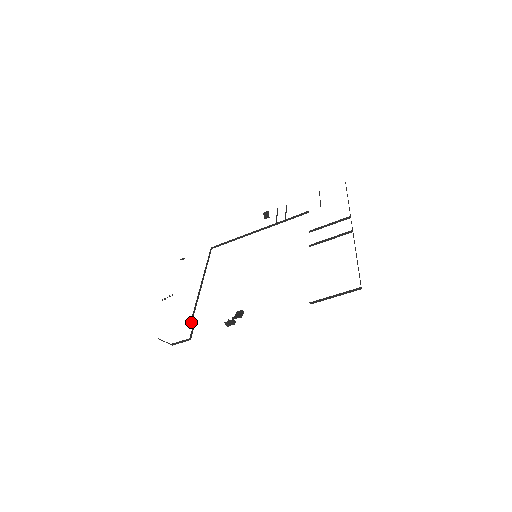
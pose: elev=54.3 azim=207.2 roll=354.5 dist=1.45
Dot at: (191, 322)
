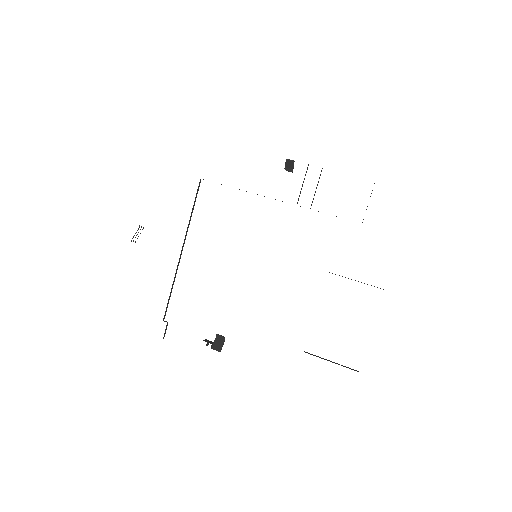
Dot at: occluded
